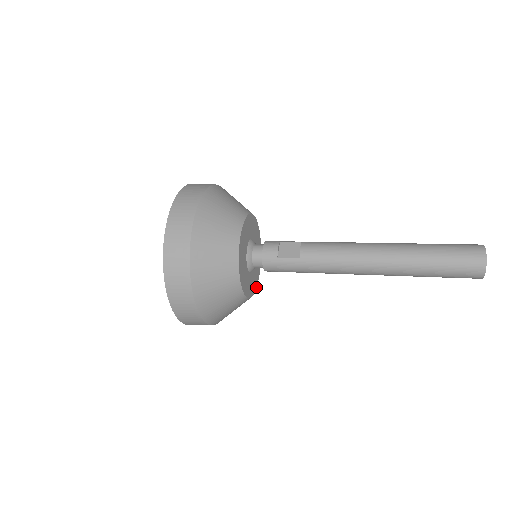
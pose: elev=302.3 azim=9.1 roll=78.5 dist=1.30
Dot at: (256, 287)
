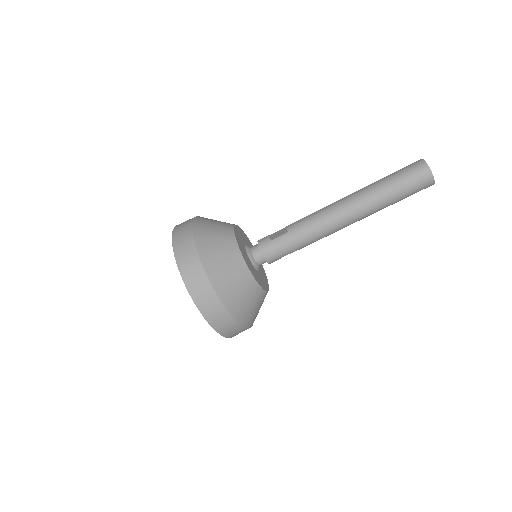
Dot at: (268, 290)
